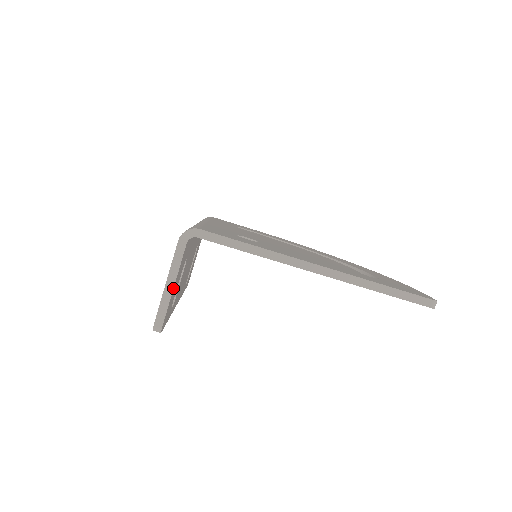
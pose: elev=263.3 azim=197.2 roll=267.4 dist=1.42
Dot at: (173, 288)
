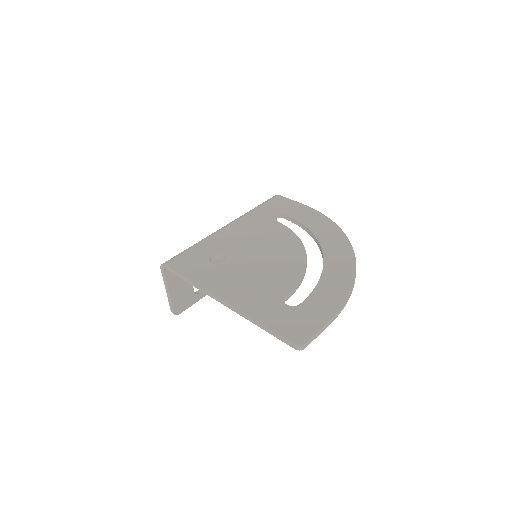
Dot at: (169, 295)
